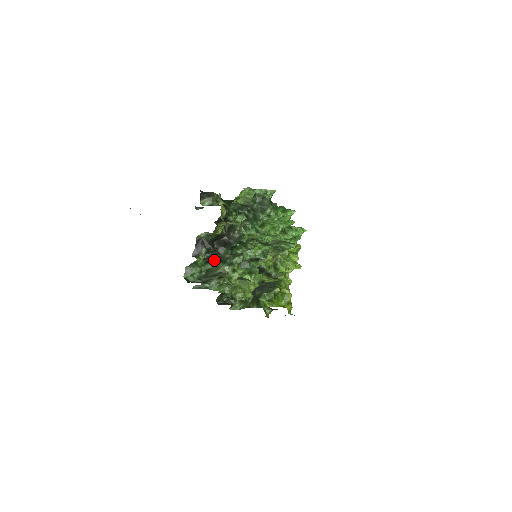
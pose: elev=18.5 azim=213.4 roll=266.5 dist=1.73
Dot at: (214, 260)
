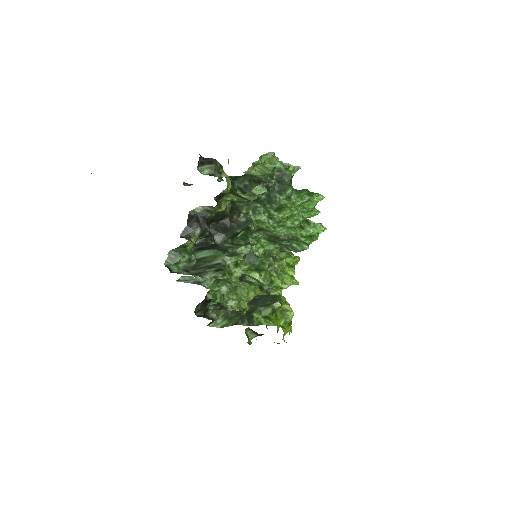
Dot at: (210, 247)
